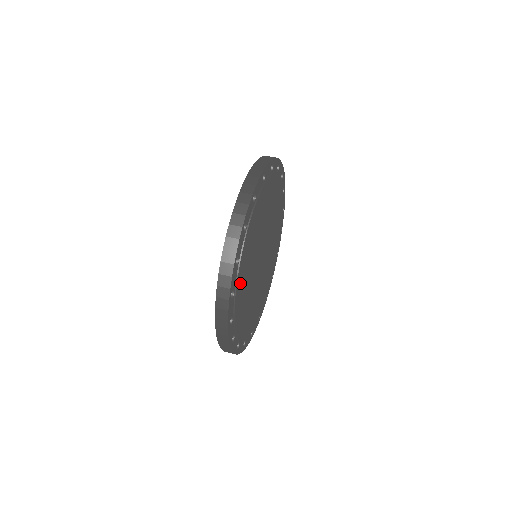
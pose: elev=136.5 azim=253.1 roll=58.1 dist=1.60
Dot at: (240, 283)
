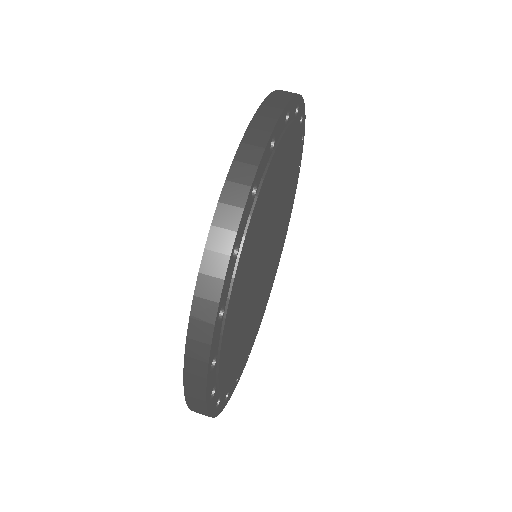
Dot at: (235, 295)
